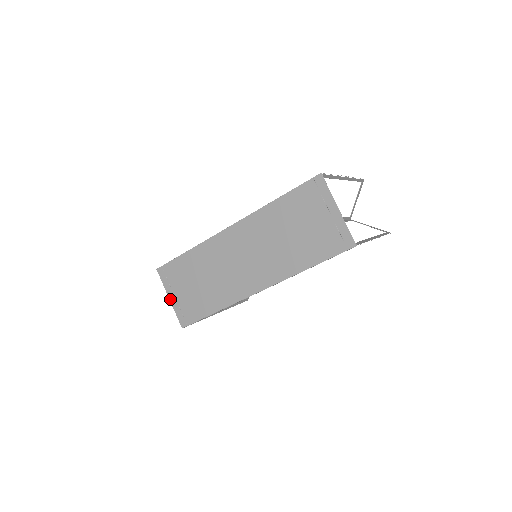
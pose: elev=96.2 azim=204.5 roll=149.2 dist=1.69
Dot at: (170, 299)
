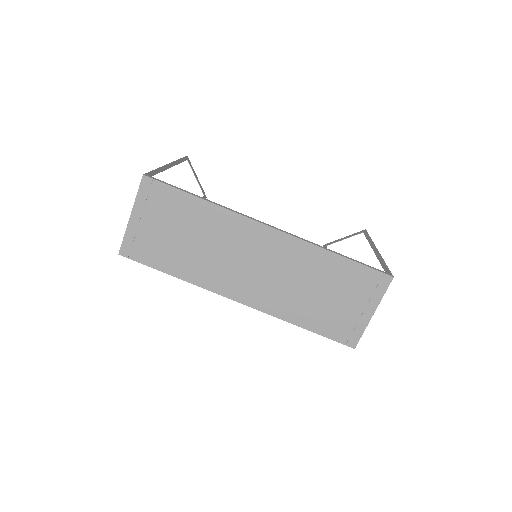
Dot at: (131, 217)
